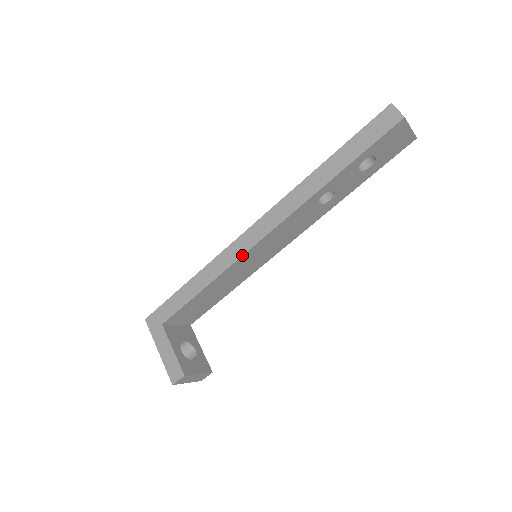
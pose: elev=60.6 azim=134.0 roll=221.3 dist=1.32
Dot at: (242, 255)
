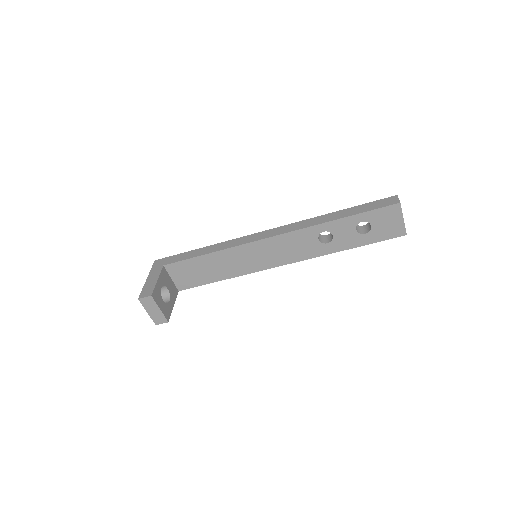
Dot at: (248, 243)
